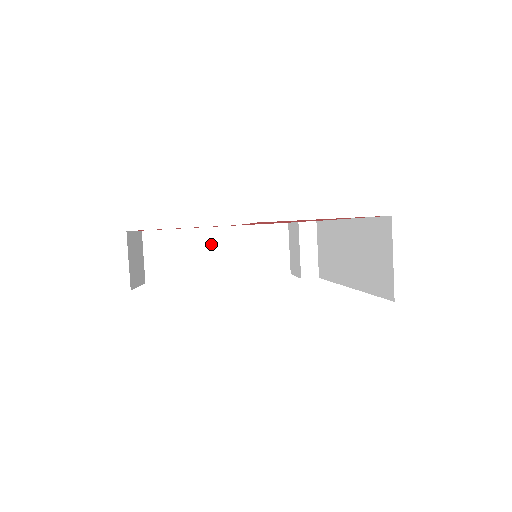
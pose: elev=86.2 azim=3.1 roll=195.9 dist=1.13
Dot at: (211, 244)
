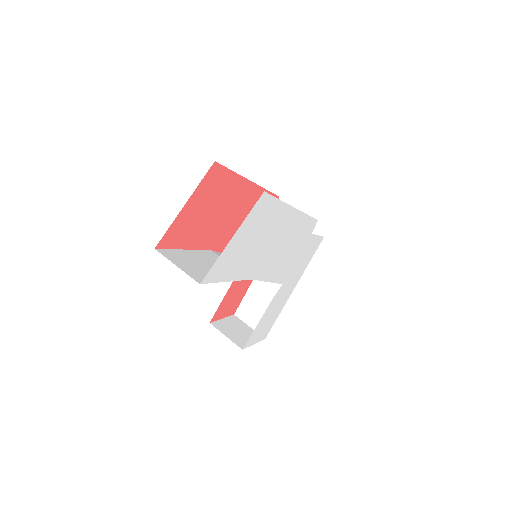
Dot at: occluded
